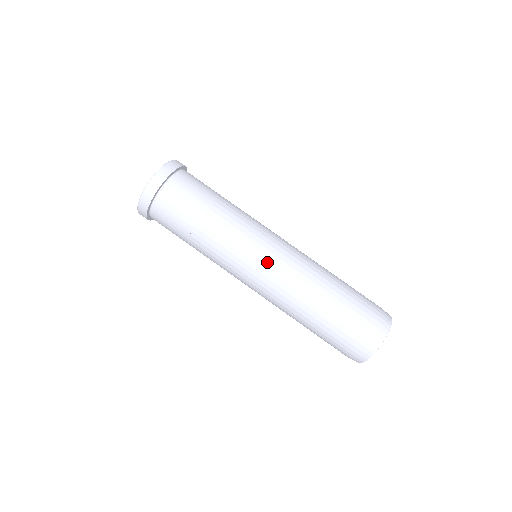
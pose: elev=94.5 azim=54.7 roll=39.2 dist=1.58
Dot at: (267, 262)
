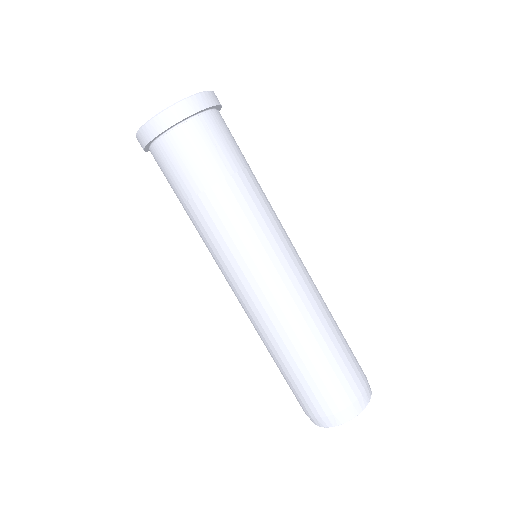
Dot at: (237, 290)
